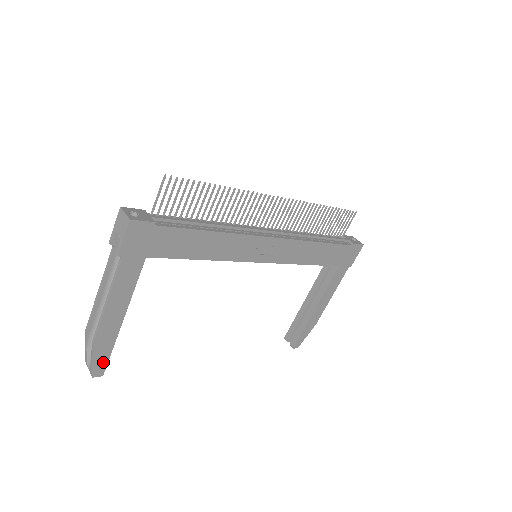
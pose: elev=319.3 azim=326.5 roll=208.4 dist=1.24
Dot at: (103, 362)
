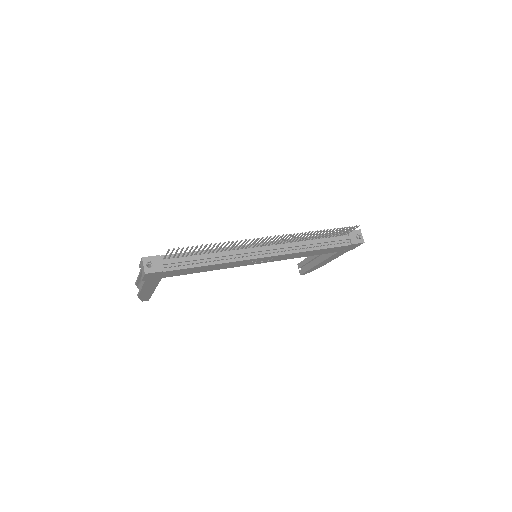
Dot at: (147, 298)
